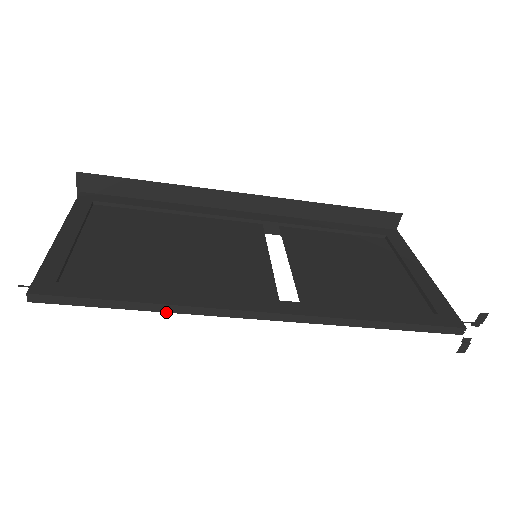
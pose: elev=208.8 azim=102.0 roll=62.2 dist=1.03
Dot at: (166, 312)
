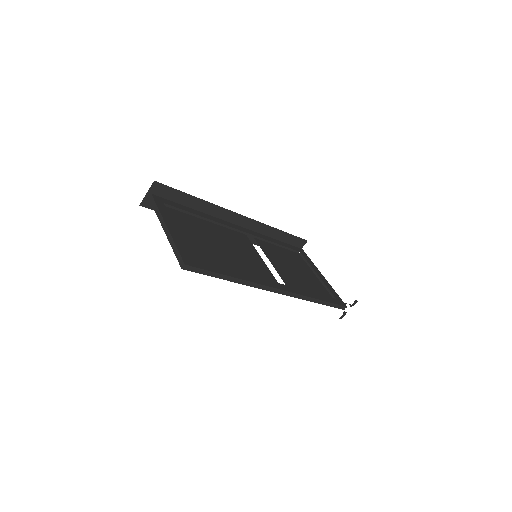
Dot at: (240, 283)
